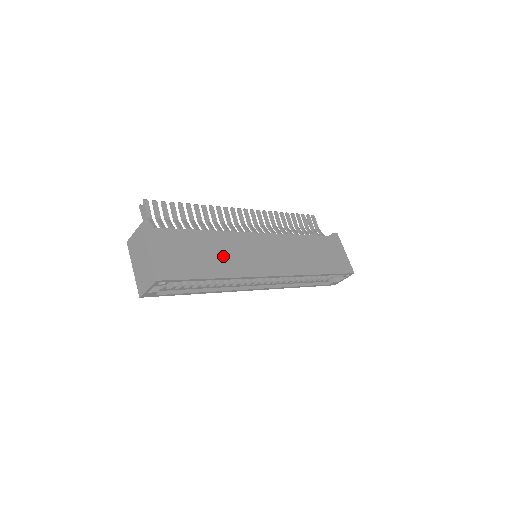
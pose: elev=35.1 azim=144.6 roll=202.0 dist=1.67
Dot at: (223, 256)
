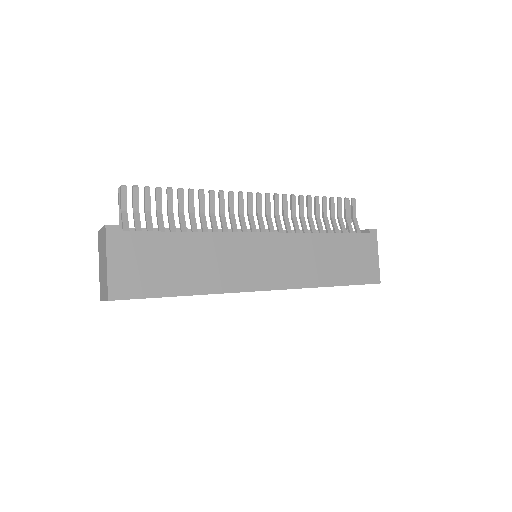
Dot at: (204, 266)
